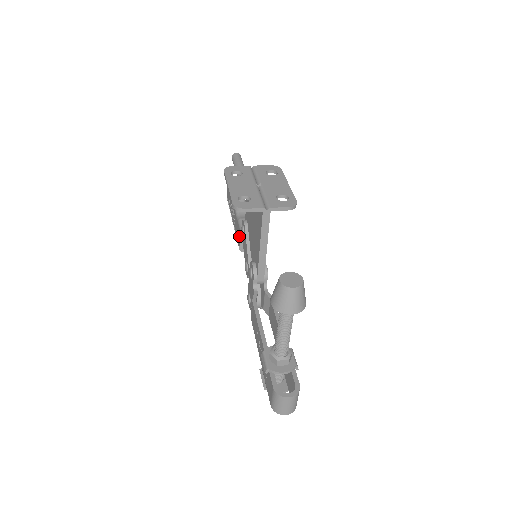
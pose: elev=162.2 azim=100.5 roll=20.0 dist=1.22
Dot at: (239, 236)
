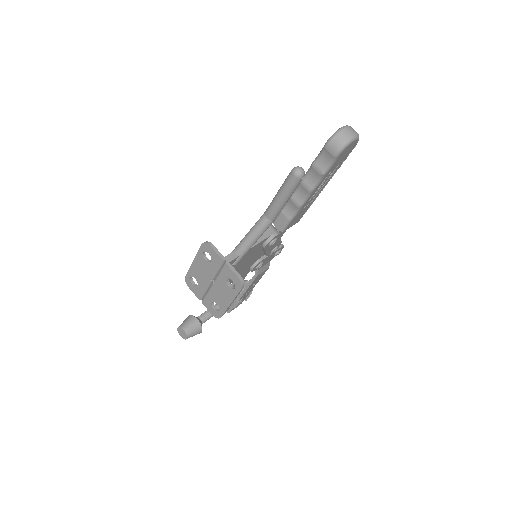
Dot at: occluded
